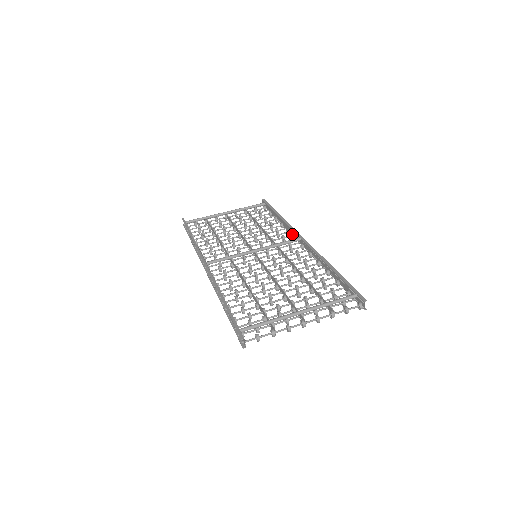
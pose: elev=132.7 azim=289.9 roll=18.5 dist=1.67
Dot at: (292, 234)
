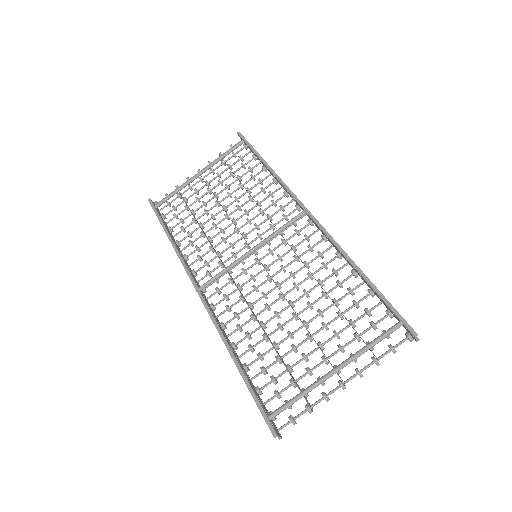
Dot at: (292, 198)
